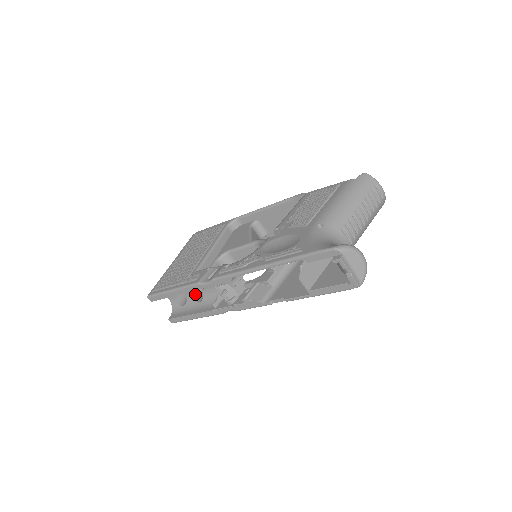
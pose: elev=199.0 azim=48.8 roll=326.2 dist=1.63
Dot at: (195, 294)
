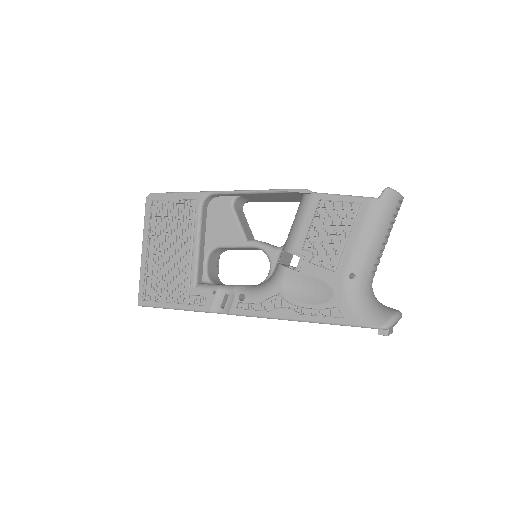
Dot at: occluded
